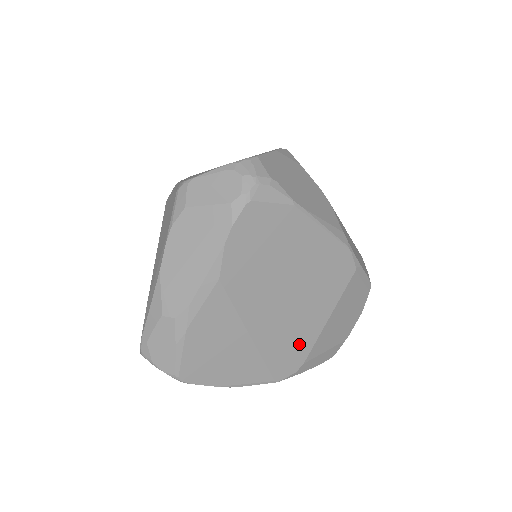
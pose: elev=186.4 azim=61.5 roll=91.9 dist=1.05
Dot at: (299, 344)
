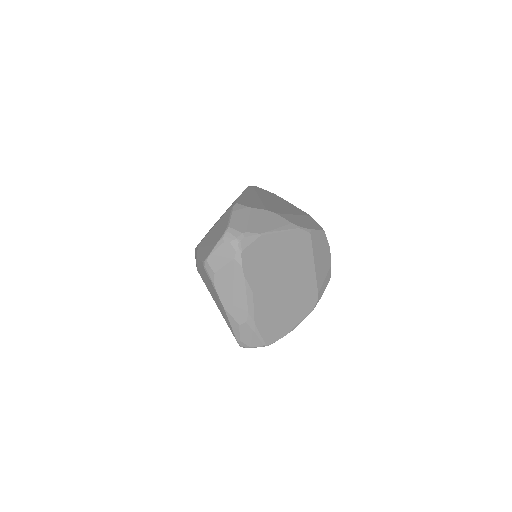
Dot at: (309, 288)
